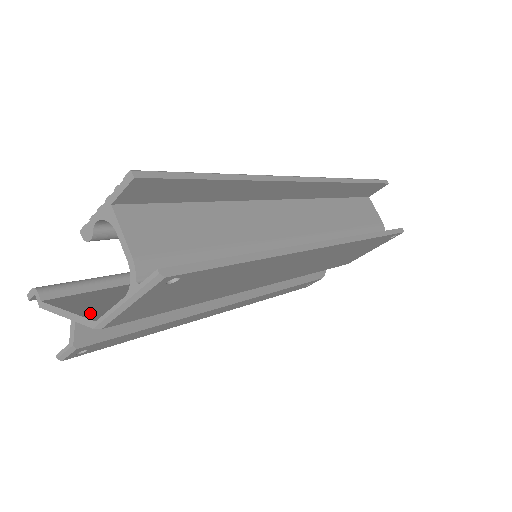
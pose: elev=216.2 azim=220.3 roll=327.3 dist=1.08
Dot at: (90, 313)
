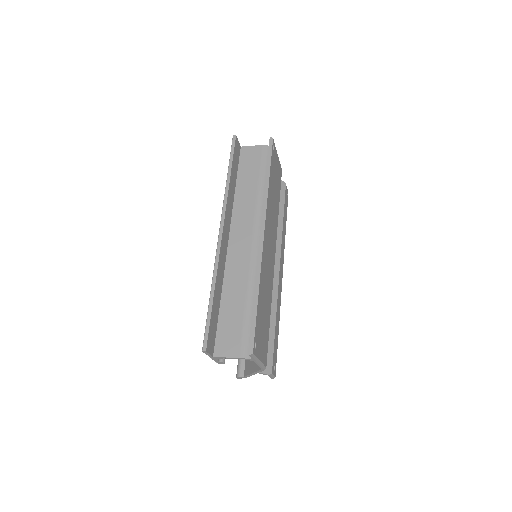
Dot at: (257, 366)
